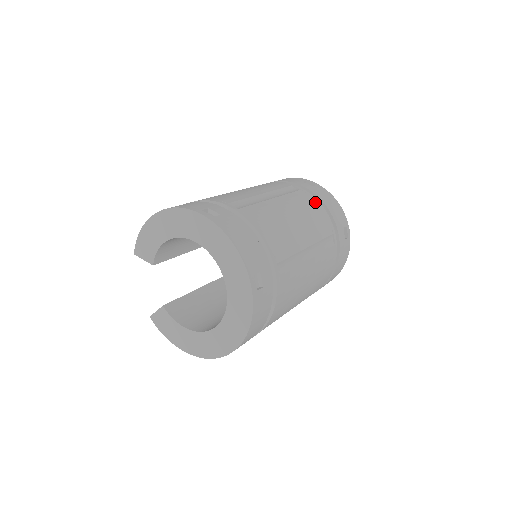
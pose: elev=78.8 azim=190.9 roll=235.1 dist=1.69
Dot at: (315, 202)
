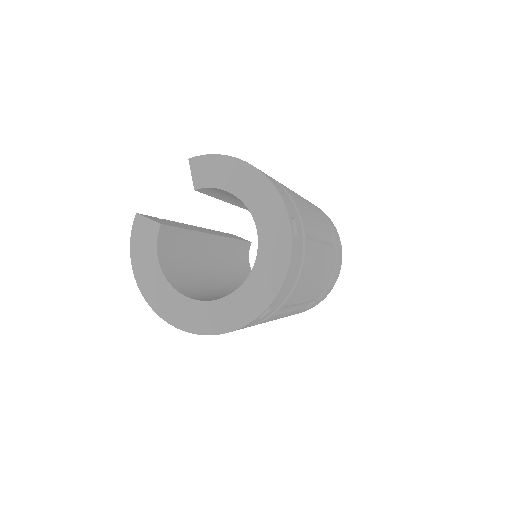
Dot at: (333, 268)
